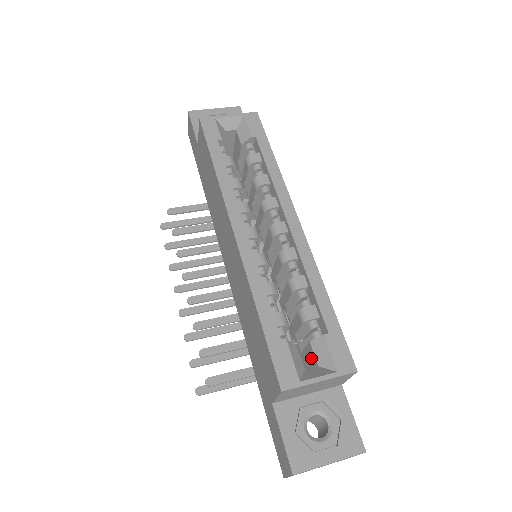
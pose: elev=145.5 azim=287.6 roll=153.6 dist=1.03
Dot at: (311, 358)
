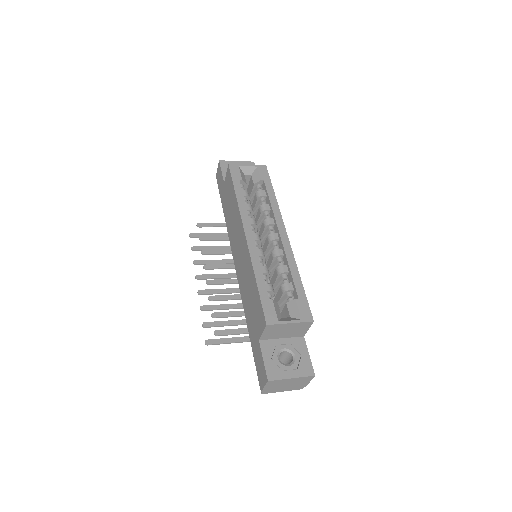
Dot at: (286, 314)
